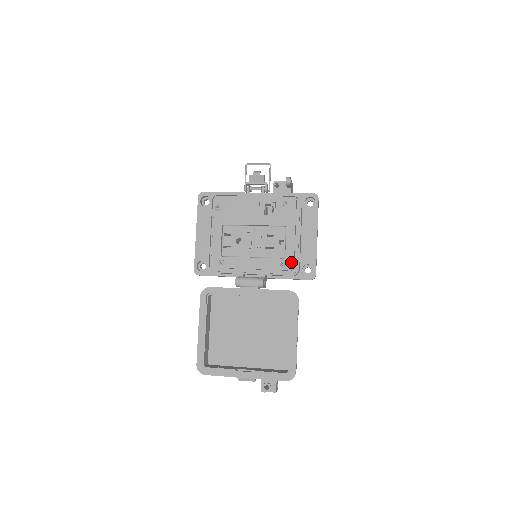
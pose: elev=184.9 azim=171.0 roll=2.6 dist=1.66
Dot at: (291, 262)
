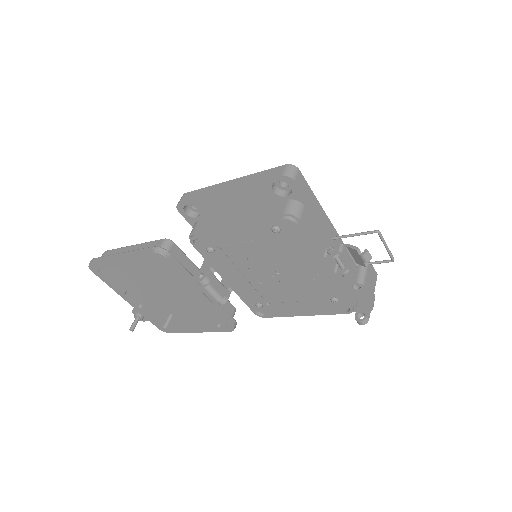
Dot at: (267, 311)
